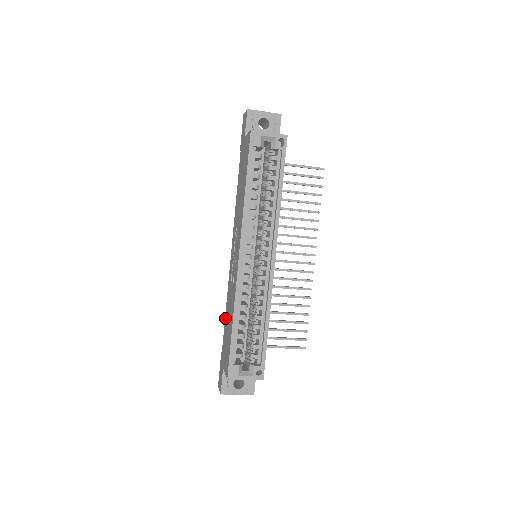
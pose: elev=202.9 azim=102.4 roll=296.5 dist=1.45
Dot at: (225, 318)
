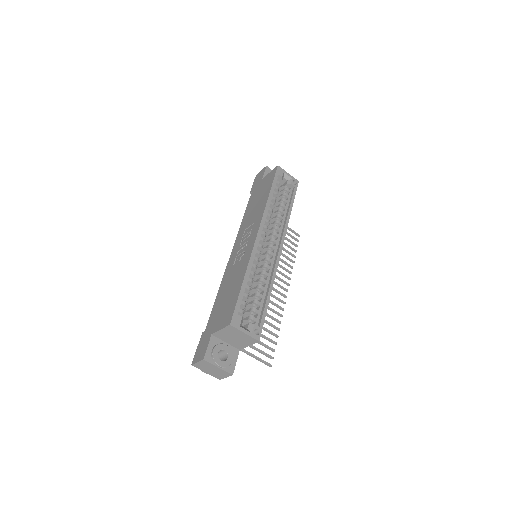
Dot at: (216, 299)
